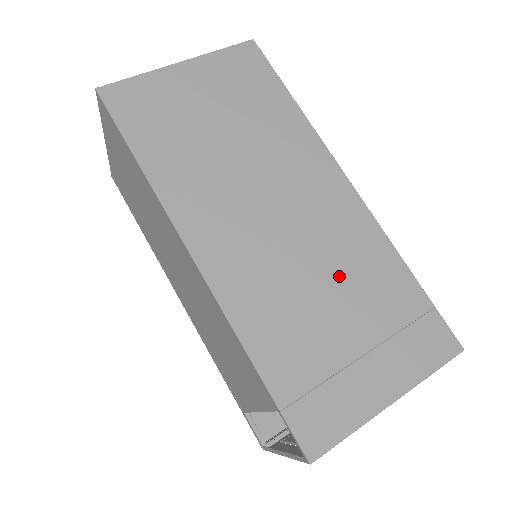
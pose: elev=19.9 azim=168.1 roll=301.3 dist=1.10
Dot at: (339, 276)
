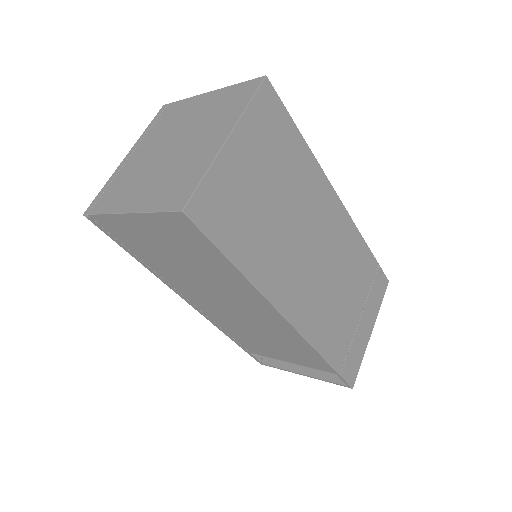
Dot at: (346, 277)
